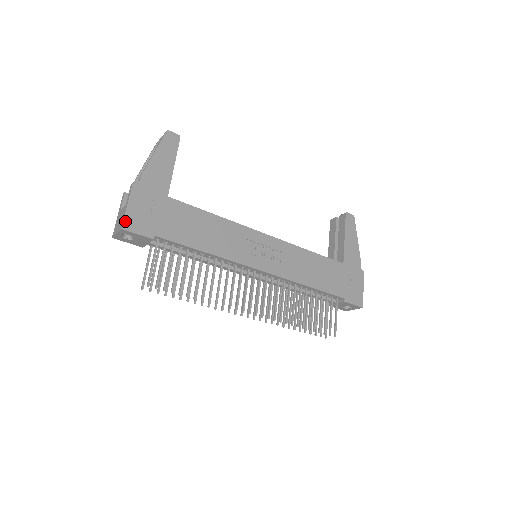
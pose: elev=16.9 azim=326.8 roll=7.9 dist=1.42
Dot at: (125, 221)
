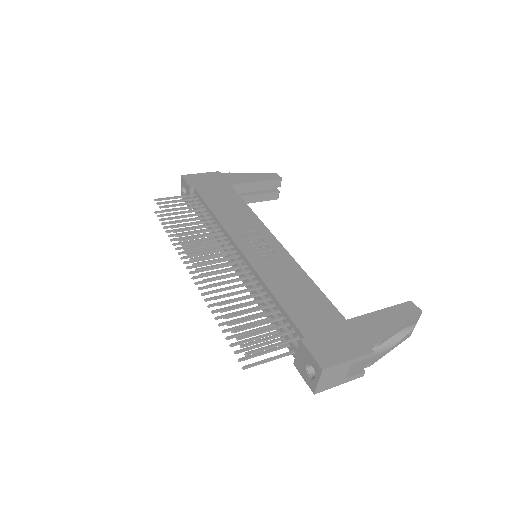
Dot at: (189, 175)
